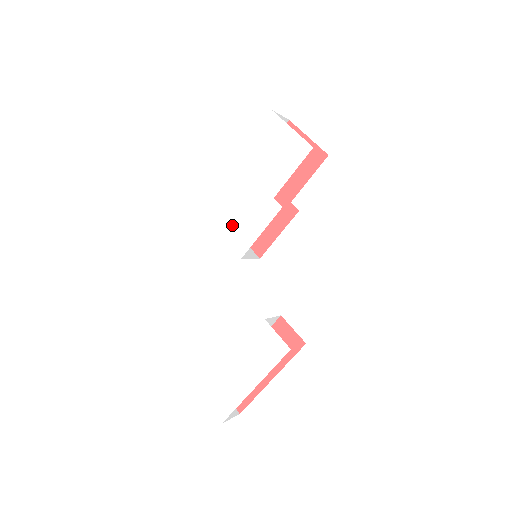
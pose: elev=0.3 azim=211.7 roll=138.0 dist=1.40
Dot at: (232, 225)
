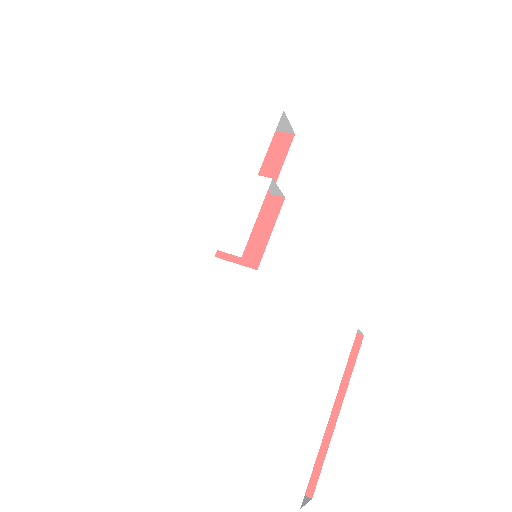
Dot at: (215, 227)
